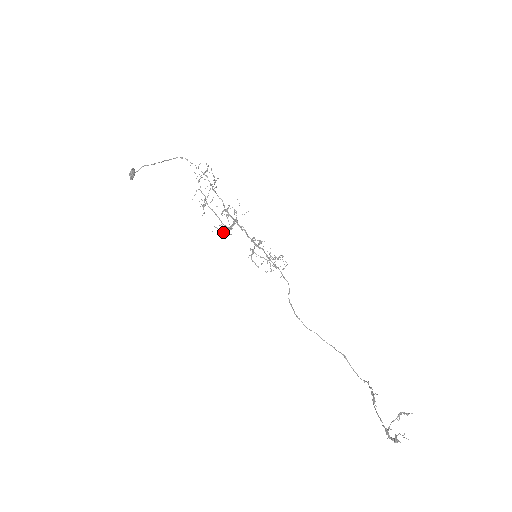
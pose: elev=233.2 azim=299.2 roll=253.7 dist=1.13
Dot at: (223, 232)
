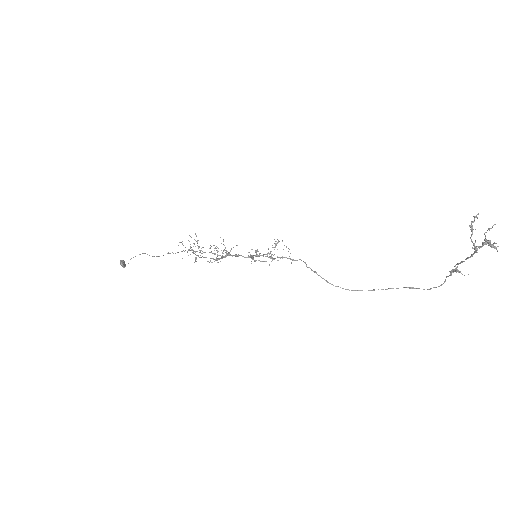
Dot at: occluded
